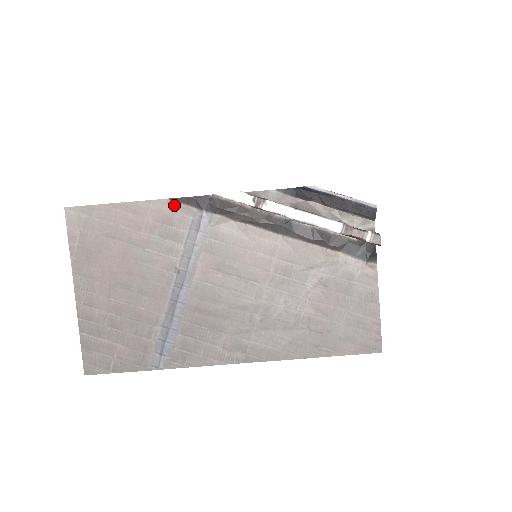
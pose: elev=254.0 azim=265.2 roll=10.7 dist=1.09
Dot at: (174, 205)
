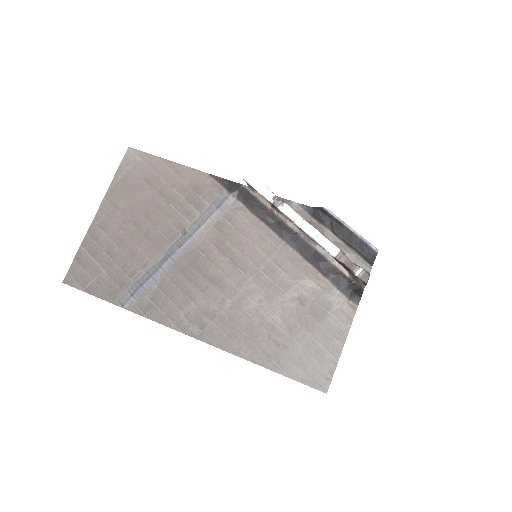
Dot at: (210, 180)
